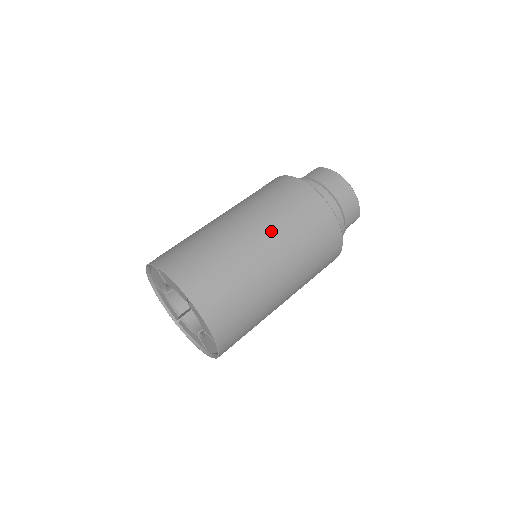
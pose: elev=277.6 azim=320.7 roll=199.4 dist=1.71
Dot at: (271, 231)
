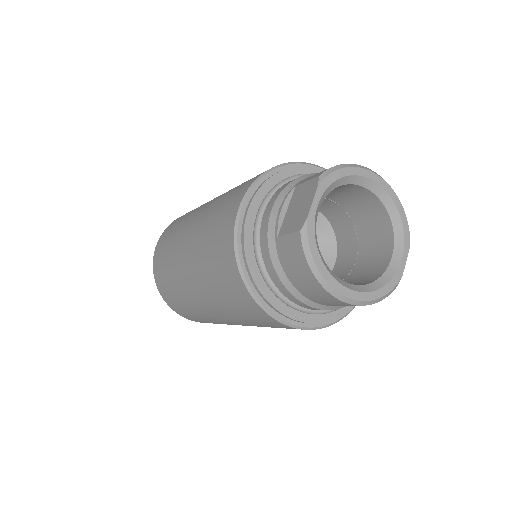
Dot at: (229, 319)
